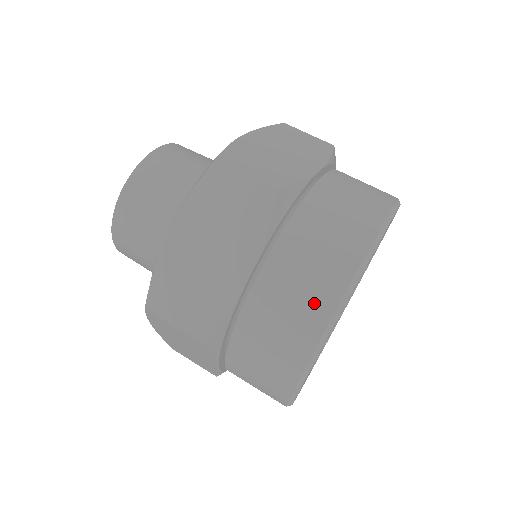
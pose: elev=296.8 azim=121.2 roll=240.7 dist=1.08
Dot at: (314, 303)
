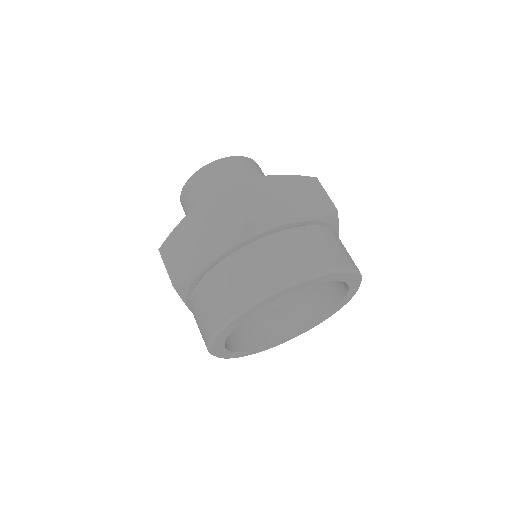
Dot at: (322, 258)
